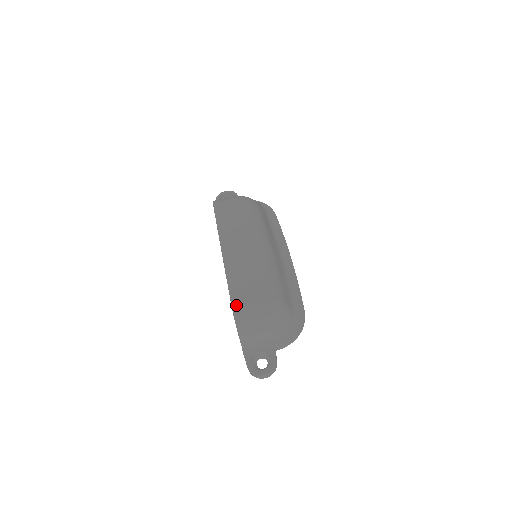
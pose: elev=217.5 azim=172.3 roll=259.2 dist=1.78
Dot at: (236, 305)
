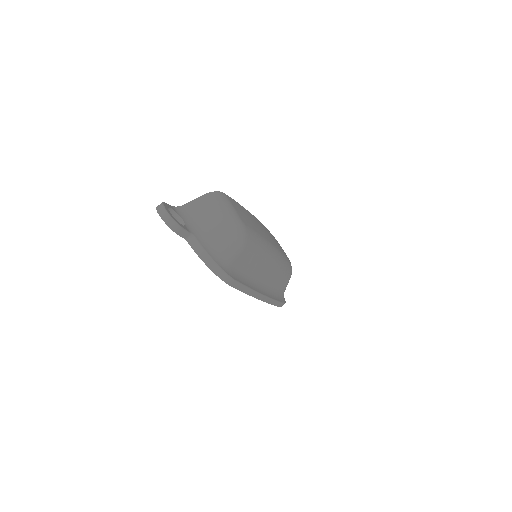
Dot at: (228, 196)
